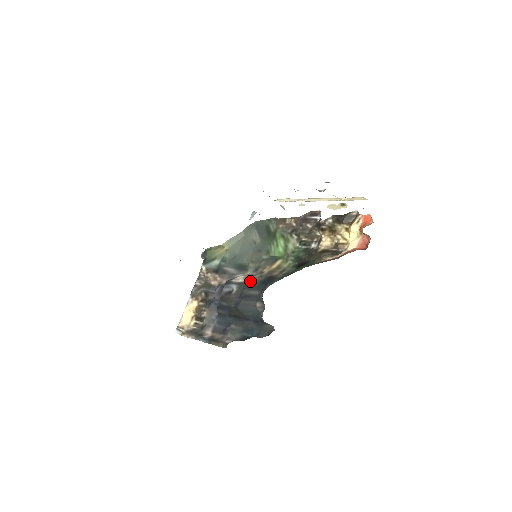
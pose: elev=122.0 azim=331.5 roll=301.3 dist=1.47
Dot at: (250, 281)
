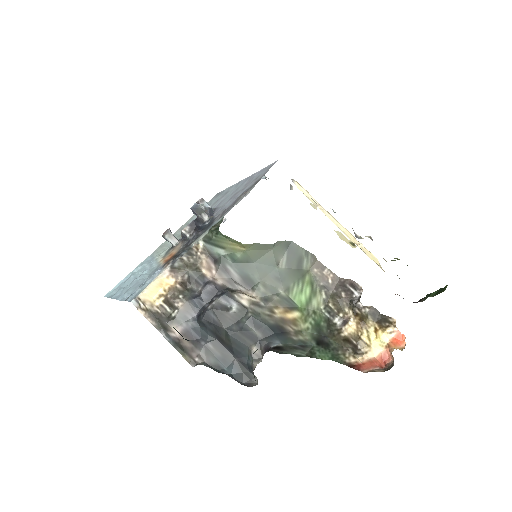
Dot at: (257, 315)
